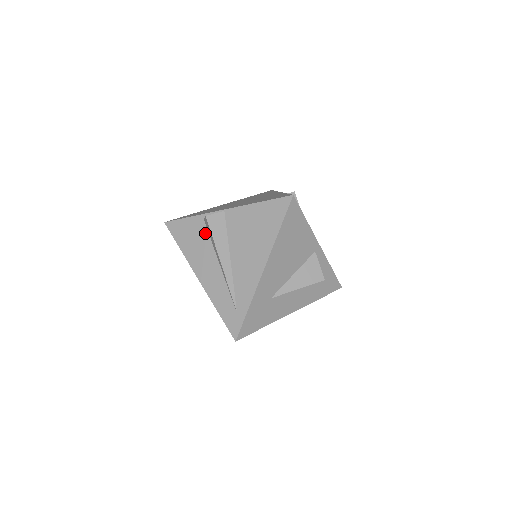
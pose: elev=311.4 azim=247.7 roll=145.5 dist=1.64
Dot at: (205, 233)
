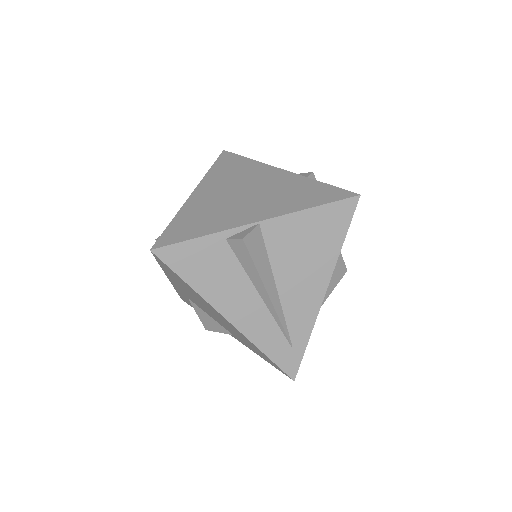
Dot at: (231, 258)
